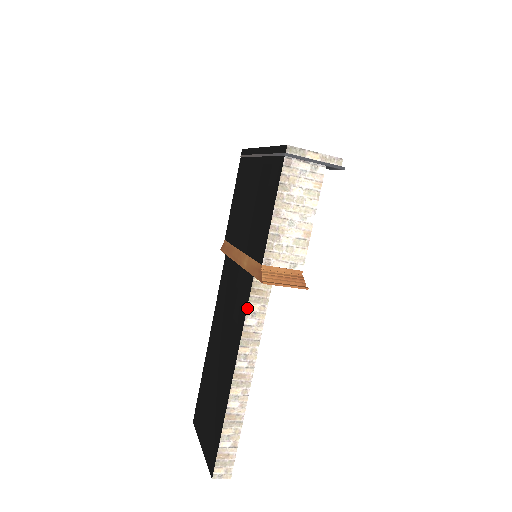
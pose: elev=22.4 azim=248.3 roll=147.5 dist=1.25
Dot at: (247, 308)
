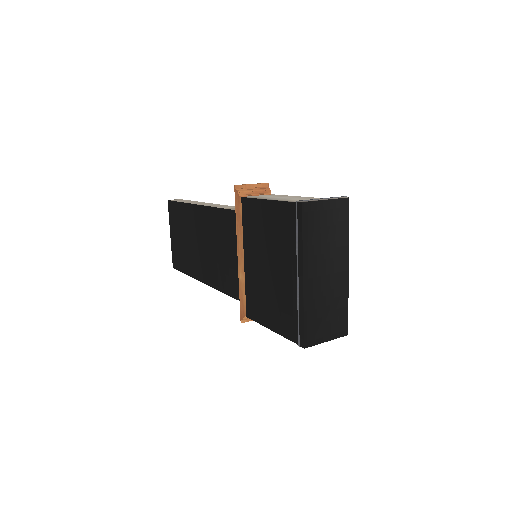
Dot at: occluded
